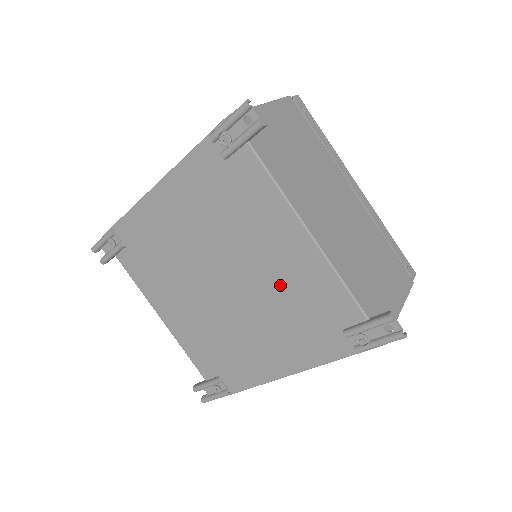
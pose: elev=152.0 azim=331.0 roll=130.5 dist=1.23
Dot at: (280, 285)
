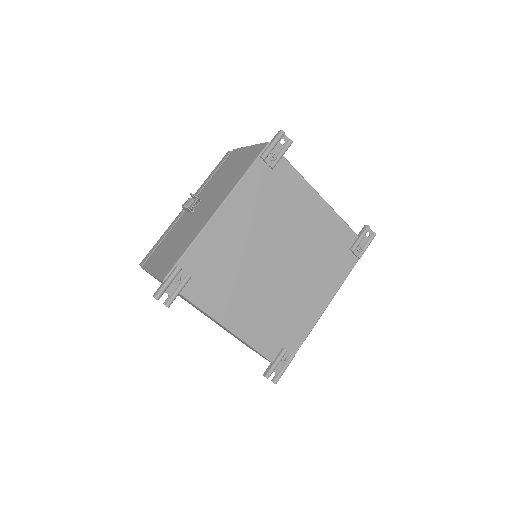
Dot at: (313, 241)
